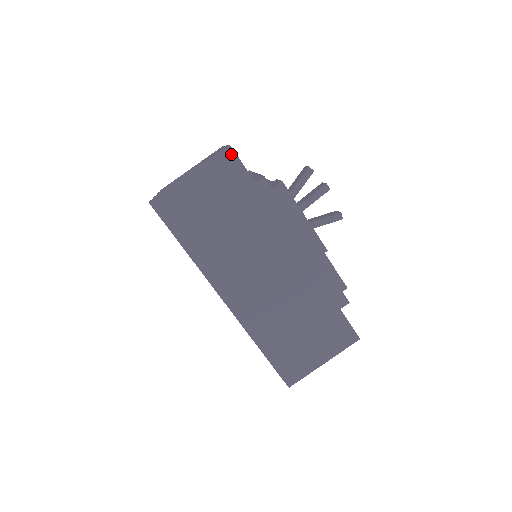
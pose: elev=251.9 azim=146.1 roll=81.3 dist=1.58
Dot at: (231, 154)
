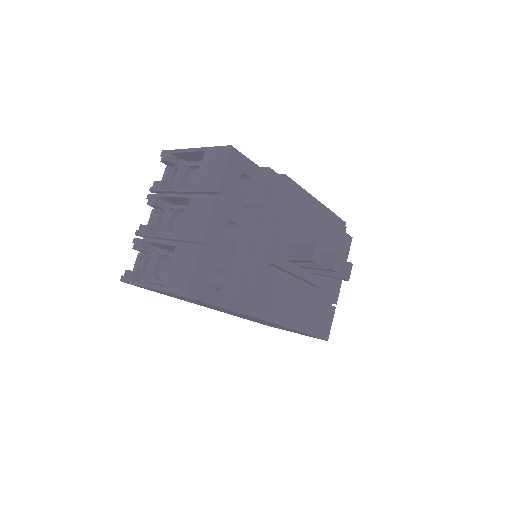
Dot at: (189, 298)
